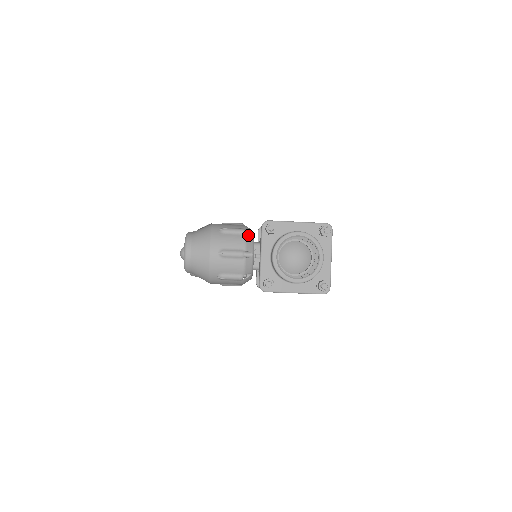
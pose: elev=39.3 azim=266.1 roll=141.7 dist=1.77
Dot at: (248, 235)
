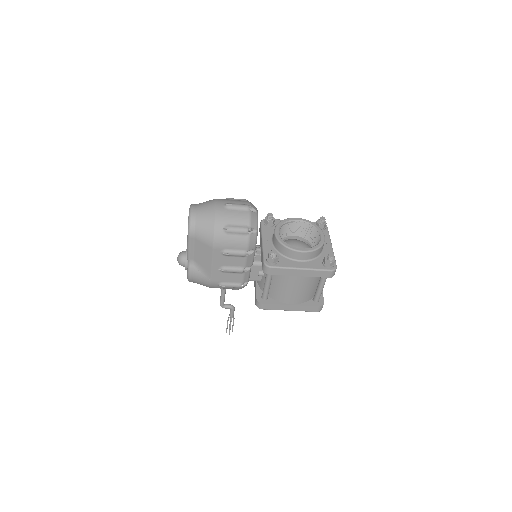
Dot at: occluded
